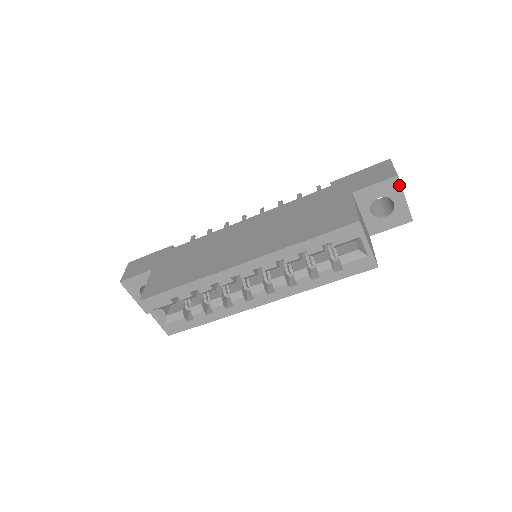
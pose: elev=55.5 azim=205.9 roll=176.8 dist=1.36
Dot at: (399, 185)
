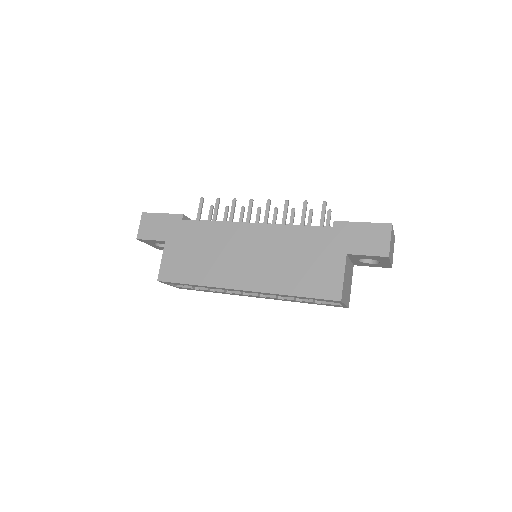
Dot at: (388, 259)
